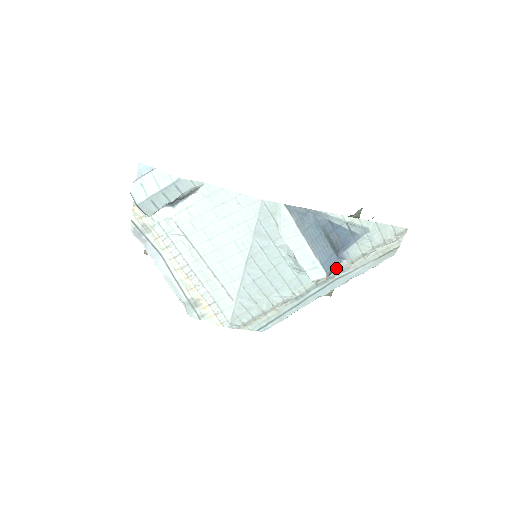
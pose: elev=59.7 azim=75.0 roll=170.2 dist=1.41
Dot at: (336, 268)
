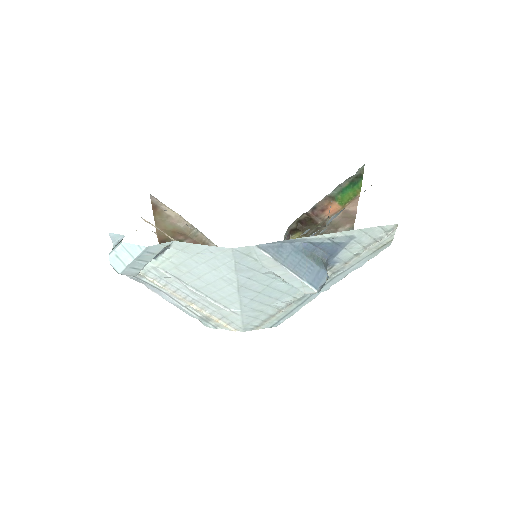
Dot at: (331, 270)
